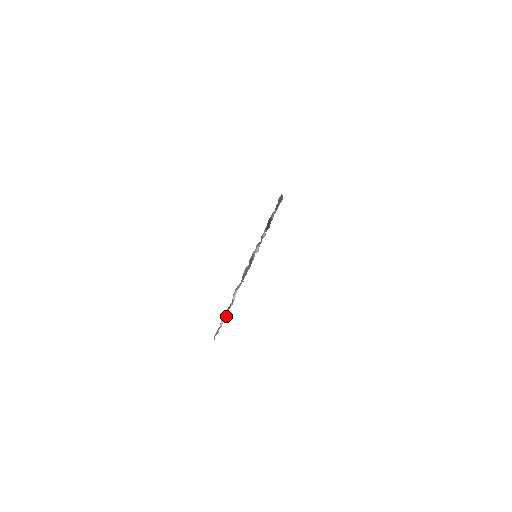
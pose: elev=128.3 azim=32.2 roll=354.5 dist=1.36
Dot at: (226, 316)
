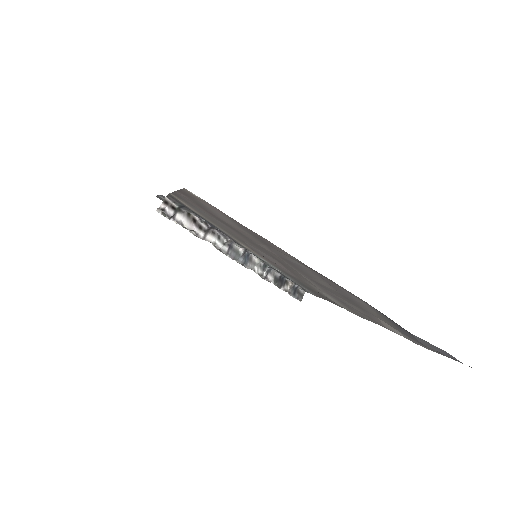
Dot at: (189, 227)
